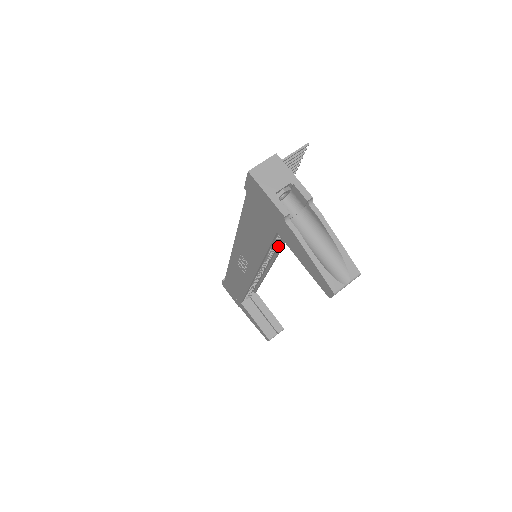
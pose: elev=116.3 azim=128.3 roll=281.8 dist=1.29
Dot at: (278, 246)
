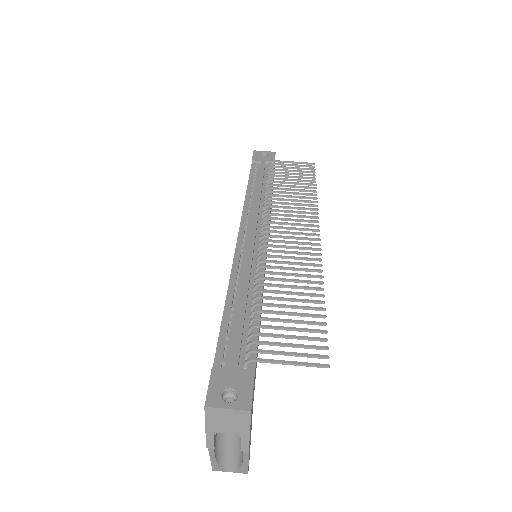
Dot at: occluded
